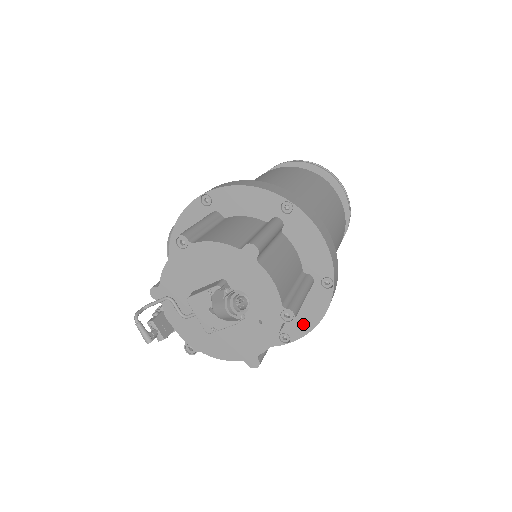
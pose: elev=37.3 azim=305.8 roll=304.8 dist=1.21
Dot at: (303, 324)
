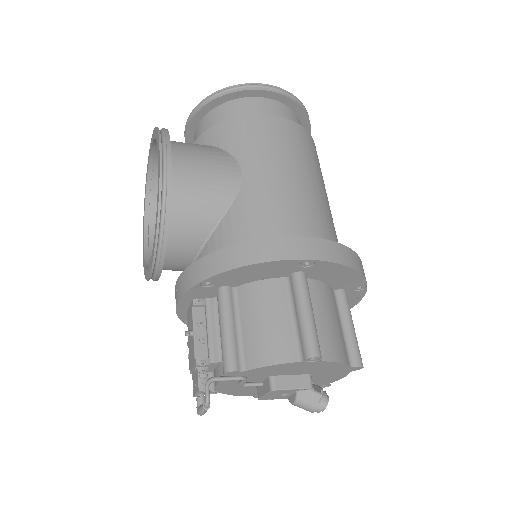
Dot at: occluded
